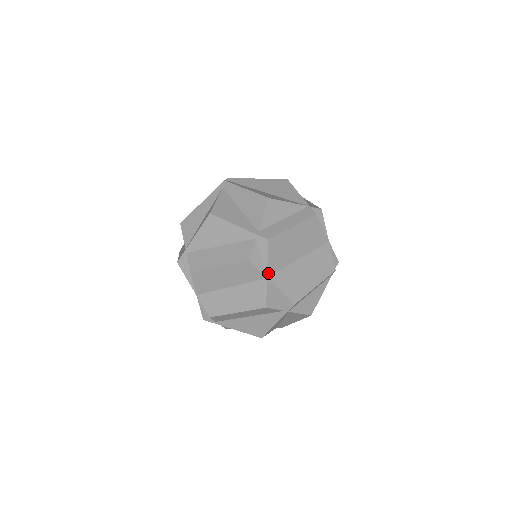
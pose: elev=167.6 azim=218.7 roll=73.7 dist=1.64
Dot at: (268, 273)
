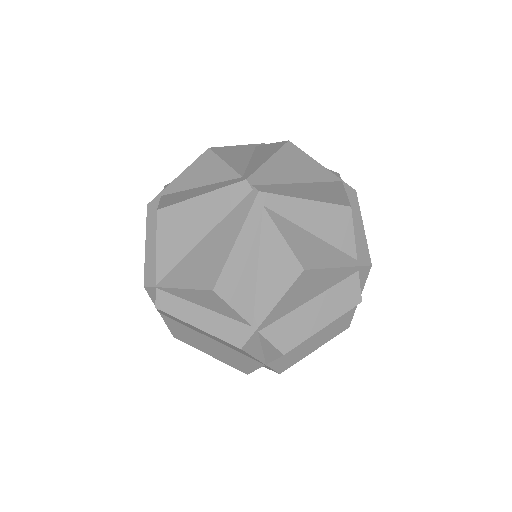
Dot at: occluded
